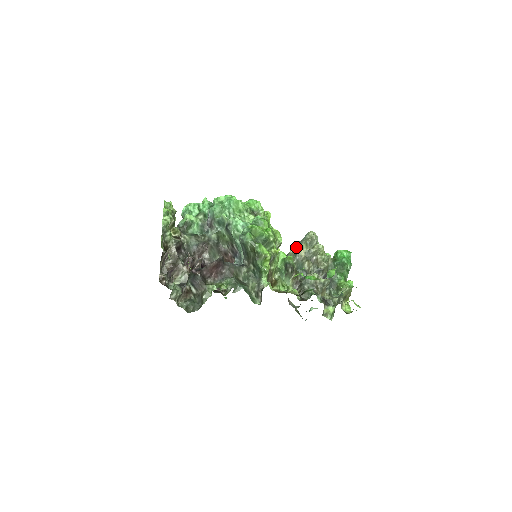
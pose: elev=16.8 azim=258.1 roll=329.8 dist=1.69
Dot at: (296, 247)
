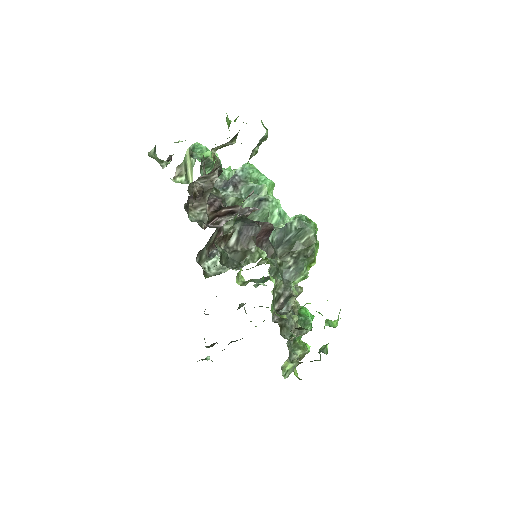
Dot at: occluded
